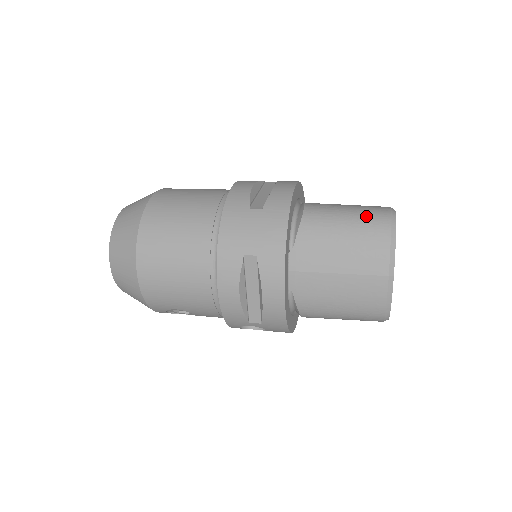
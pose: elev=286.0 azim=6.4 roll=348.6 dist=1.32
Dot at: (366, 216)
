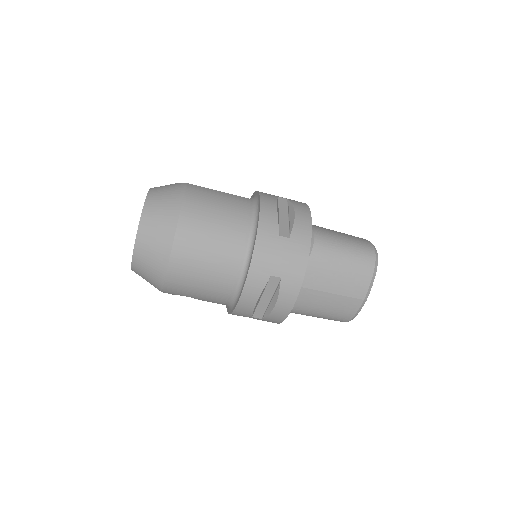
Dot at: (359, 253)
